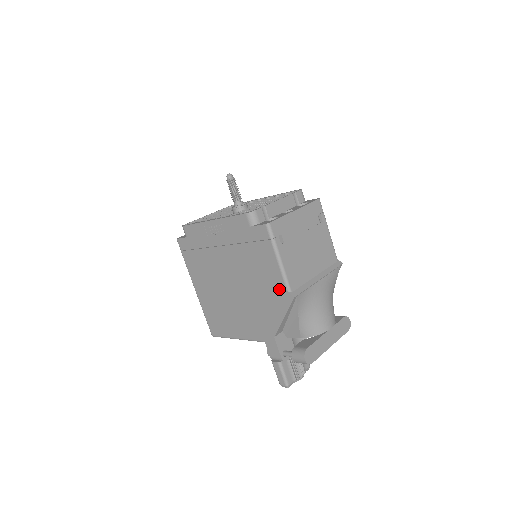
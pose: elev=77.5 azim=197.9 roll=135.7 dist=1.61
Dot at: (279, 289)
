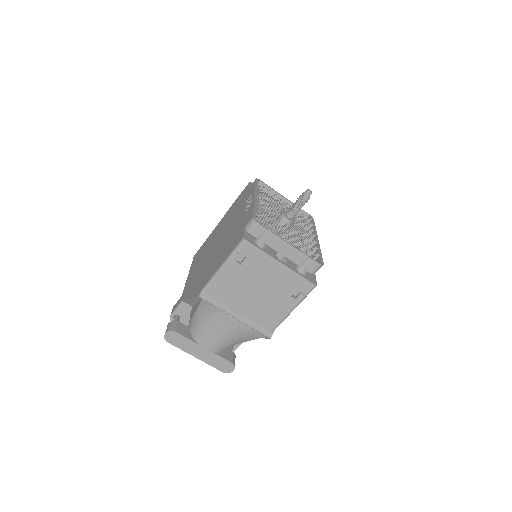
Dot at: (206, 281)
